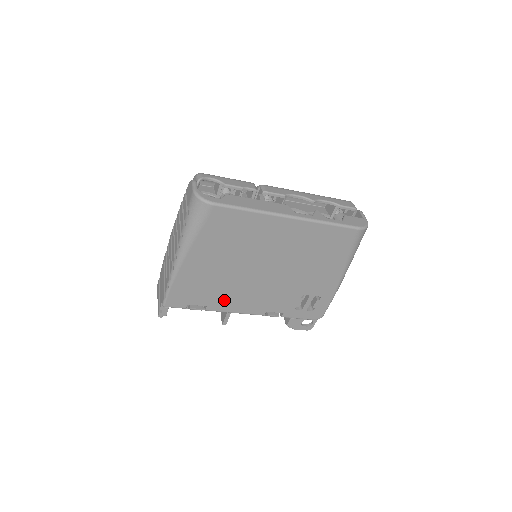
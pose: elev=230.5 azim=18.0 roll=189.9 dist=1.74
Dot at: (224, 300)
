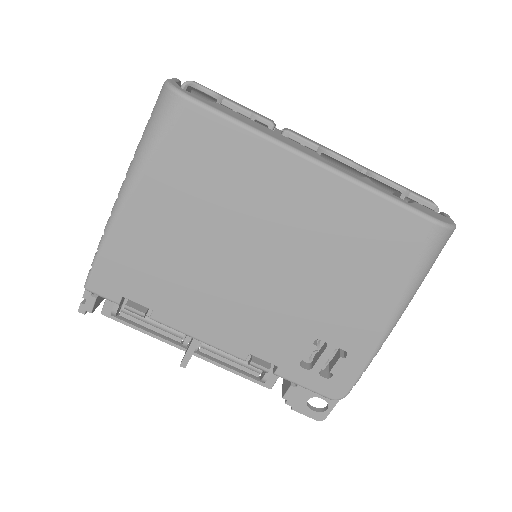
Dot at: (182, 306)
